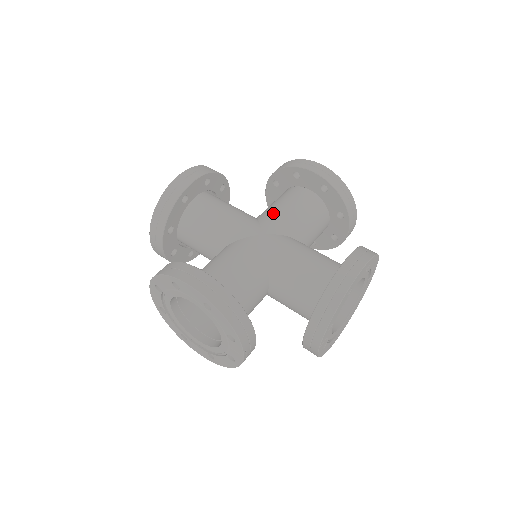
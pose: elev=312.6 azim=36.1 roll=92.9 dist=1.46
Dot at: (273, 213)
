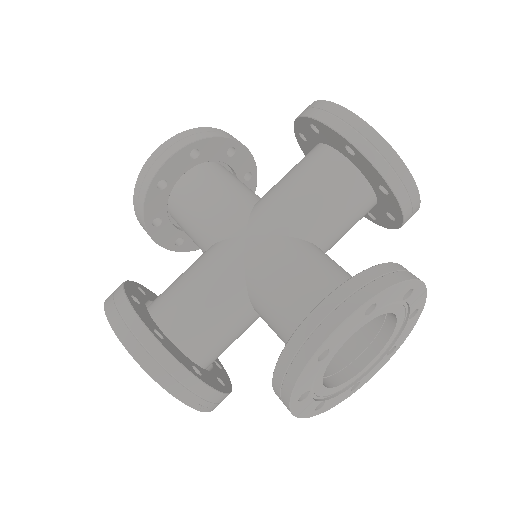
Dot at: (272, 196)
